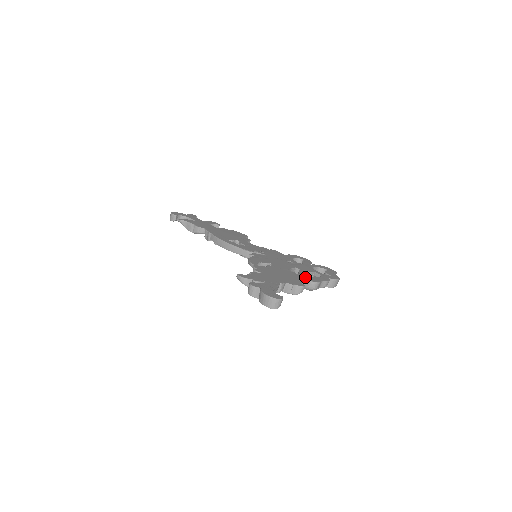
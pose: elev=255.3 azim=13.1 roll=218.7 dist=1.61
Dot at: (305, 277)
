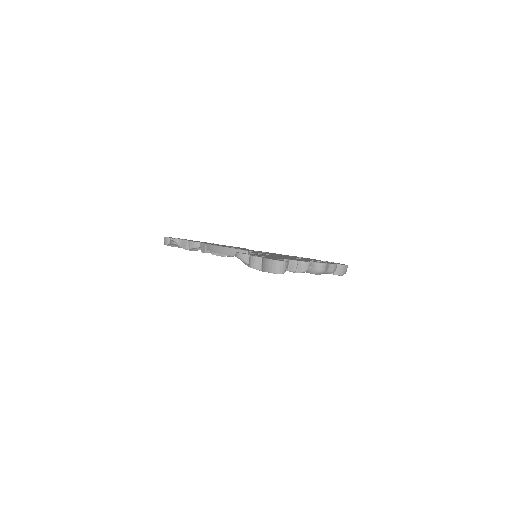
Dot at: occluded
